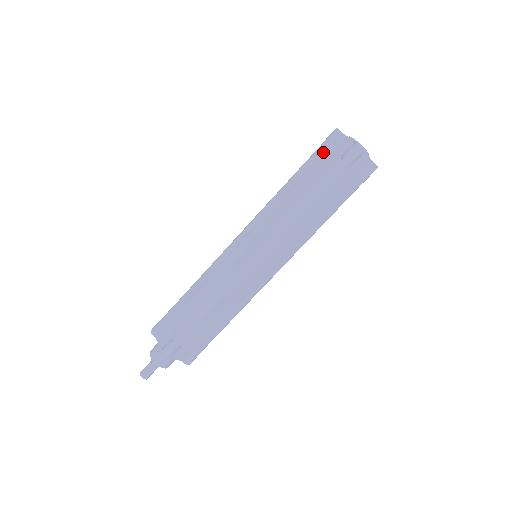
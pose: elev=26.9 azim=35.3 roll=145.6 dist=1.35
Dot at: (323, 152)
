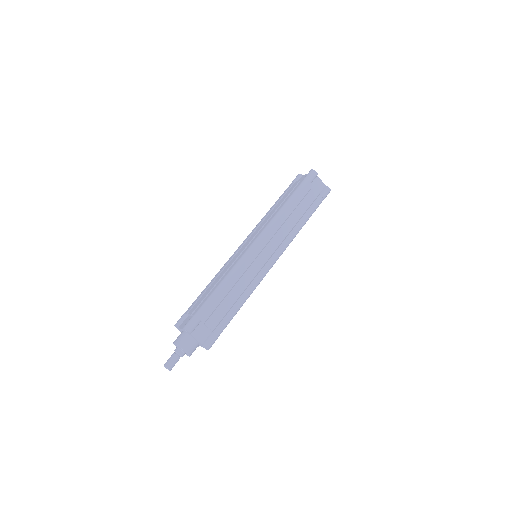
Dot at: occluded
